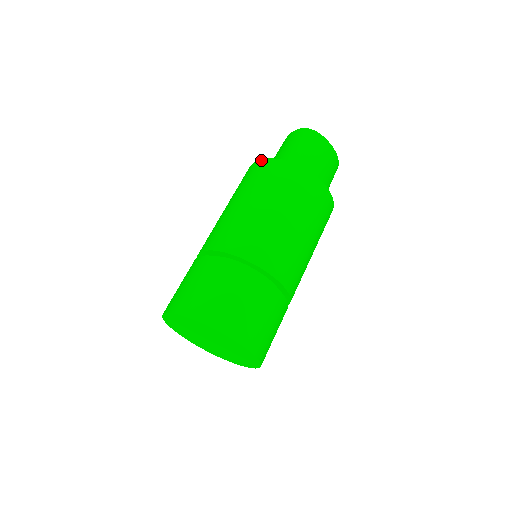
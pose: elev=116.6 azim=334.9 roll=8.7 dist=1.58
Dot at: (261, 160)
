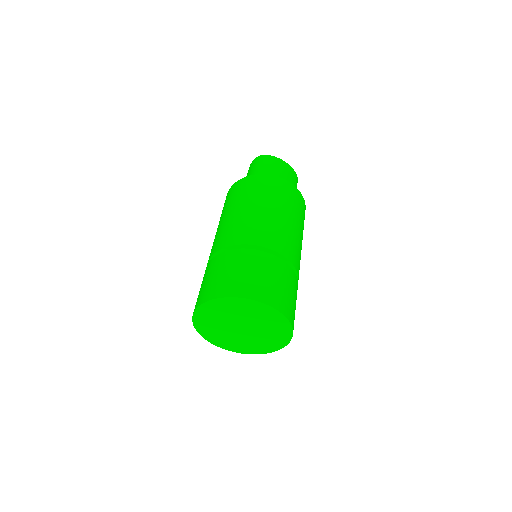
Dot at: (231, 187)
